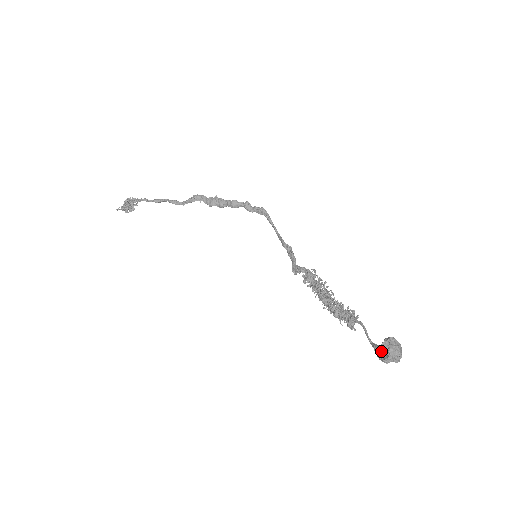
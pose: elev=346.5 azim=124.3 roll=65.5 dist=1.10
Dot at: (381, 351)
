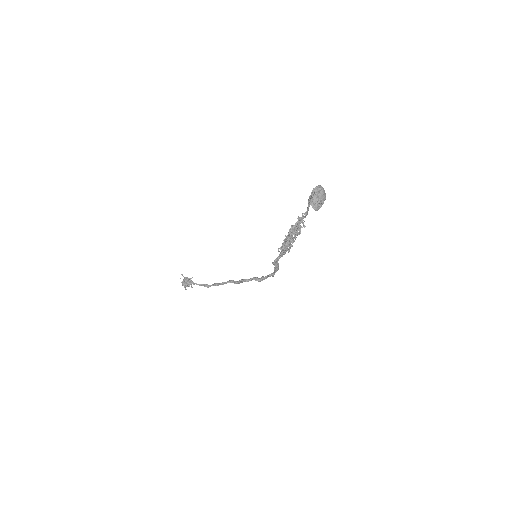
Dot at: occluded
